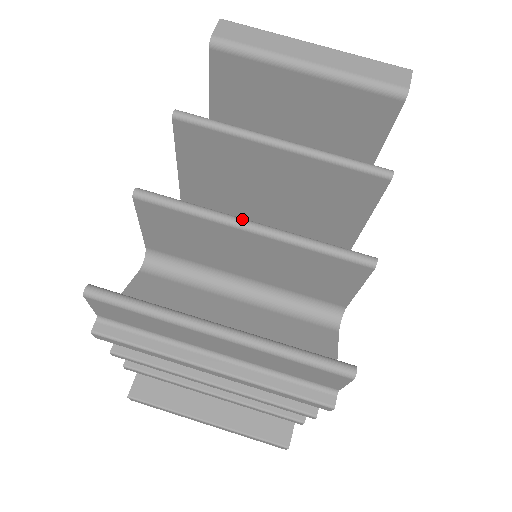
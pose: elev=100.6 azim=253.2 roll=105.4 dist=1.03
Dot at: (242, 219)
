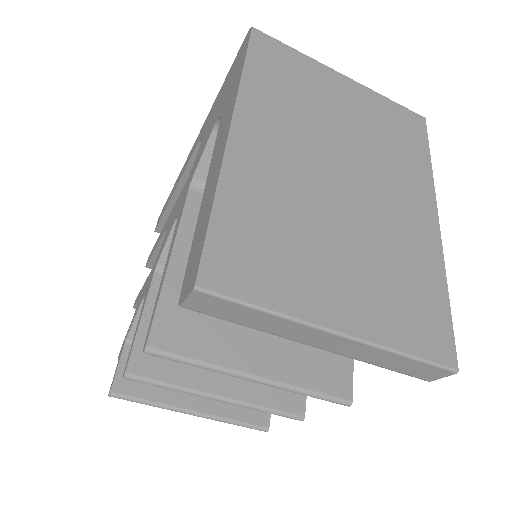
Dot at: (210, 398)
